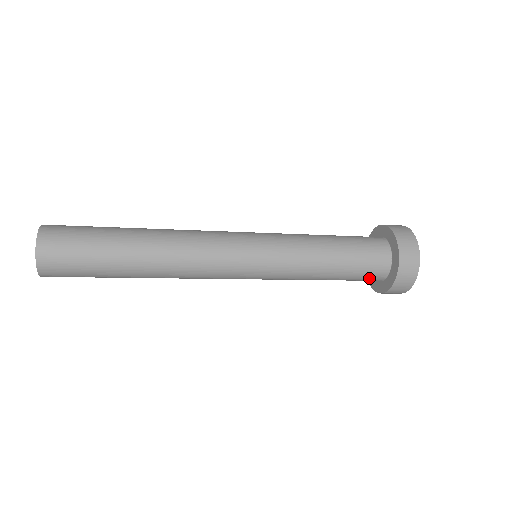
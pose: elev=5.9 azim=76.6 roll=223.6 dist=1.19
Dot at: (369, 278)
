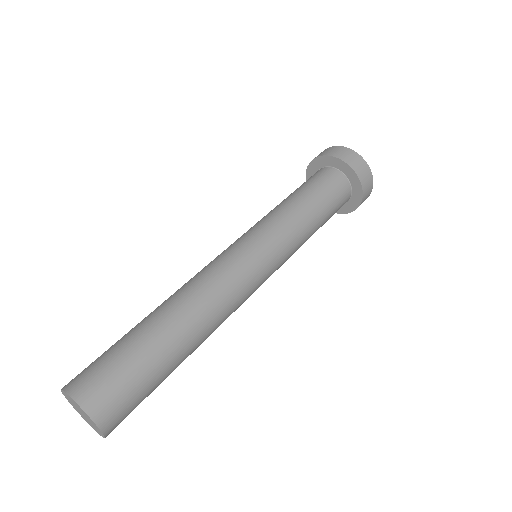
Dot at: occluded
